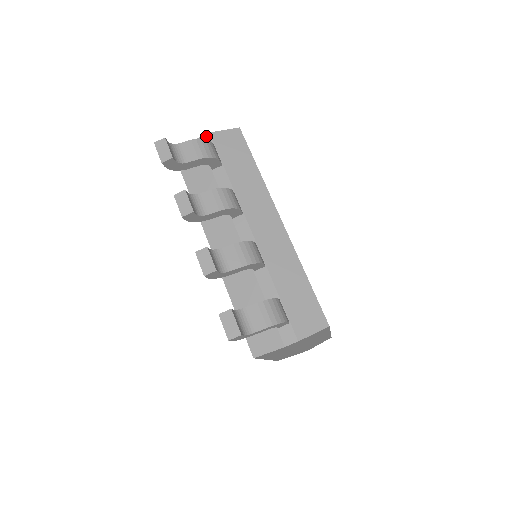
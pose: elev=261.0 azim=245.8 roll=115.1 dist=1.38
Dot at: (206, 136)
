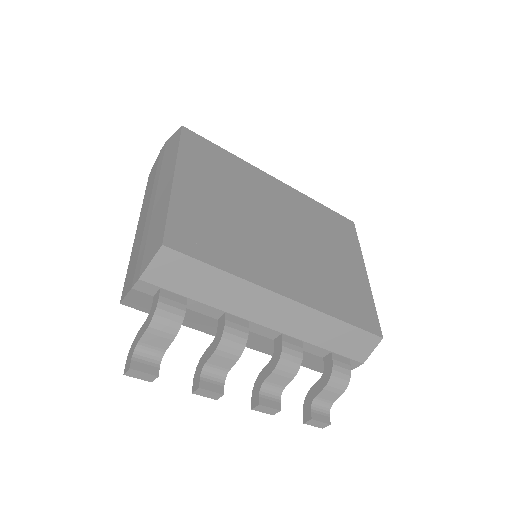
Dot at: (139, 284)
